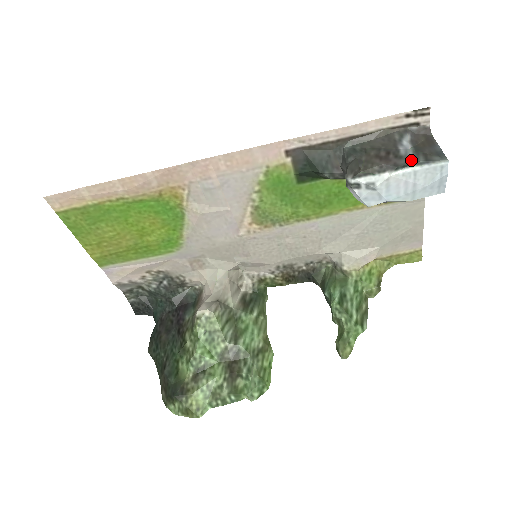
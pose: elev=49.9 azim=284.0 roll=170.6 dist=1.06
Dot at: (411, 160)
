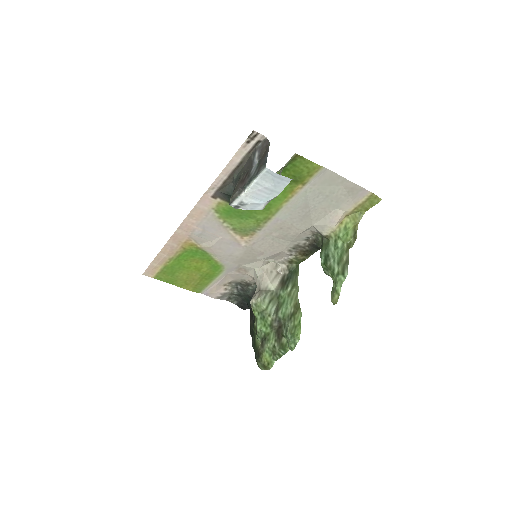
Dot at: (251, 177)
